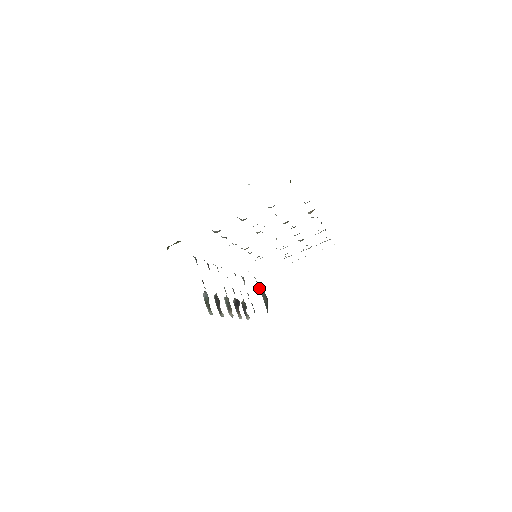
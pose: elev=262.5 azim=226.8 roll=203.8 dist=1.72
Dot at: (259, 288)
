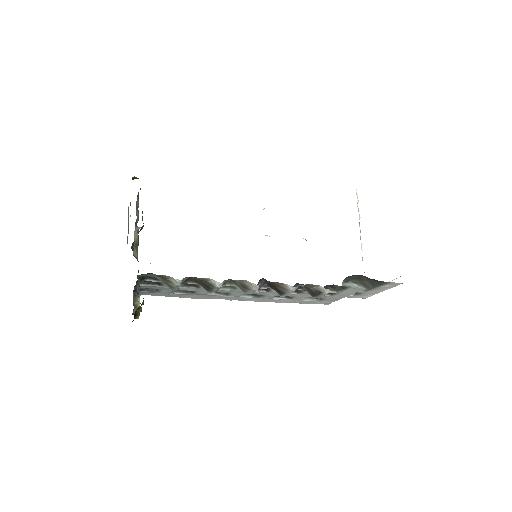
Dot at: occluded
